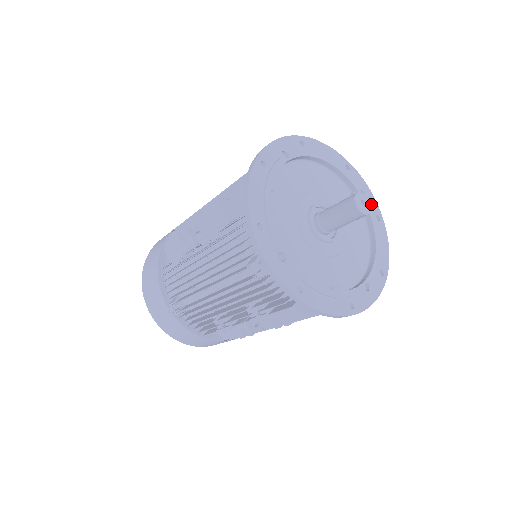
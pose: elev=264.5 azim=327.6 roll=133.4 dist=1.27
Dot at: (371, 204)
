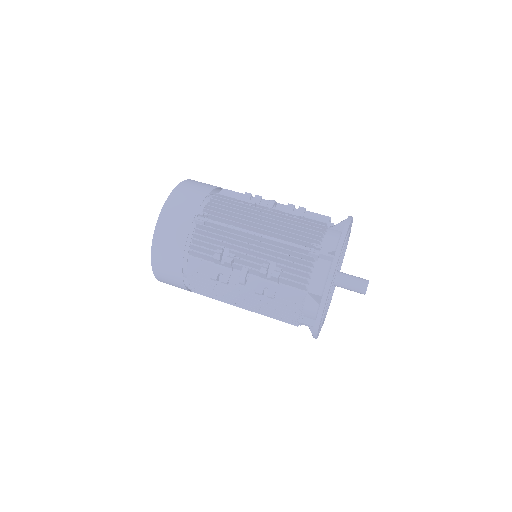
Dot at: occluded
